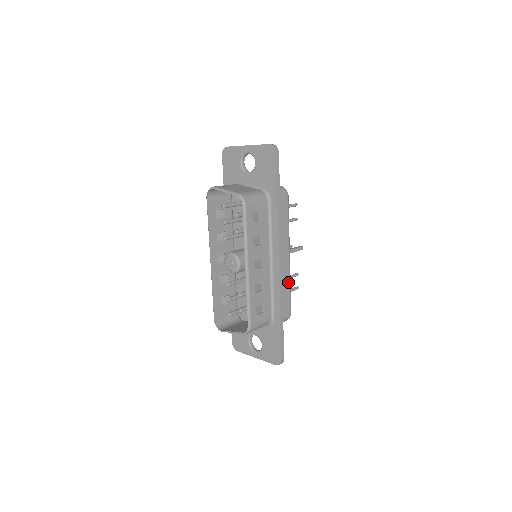
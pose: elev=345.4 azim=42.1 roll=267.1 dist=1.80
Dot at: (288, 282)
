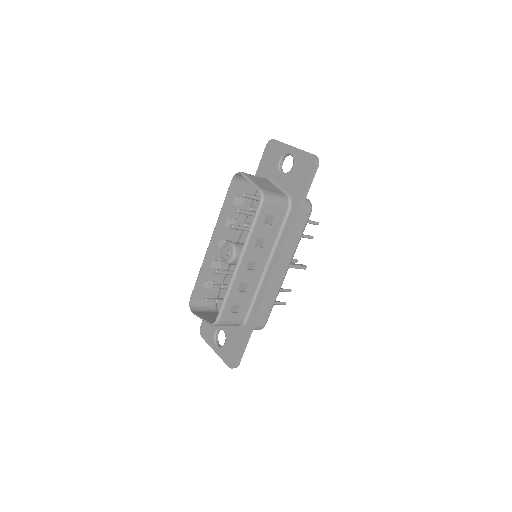
Dot at: (275, 294)
